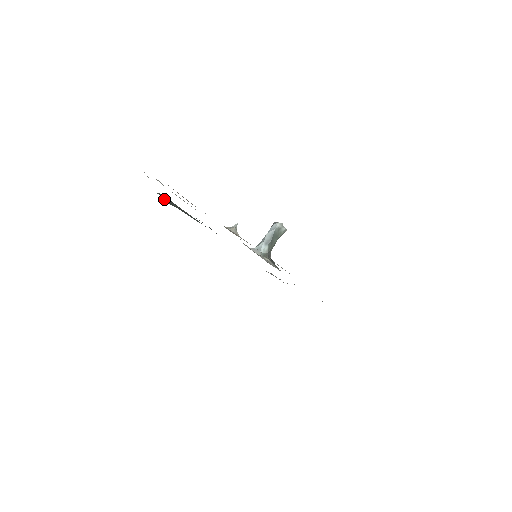
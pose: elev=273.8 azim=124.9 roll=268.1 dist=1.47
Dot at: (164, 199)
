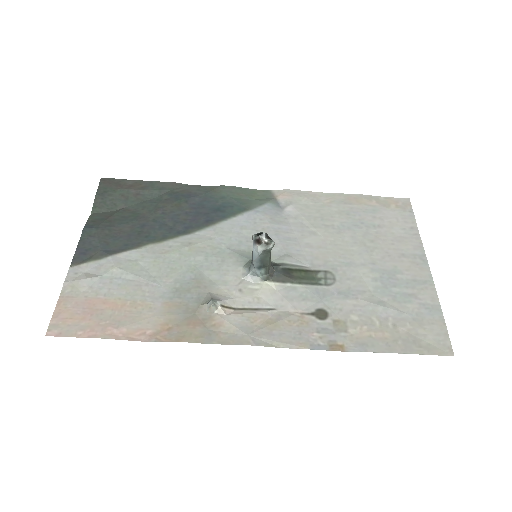
Dot at: (104, 211)
